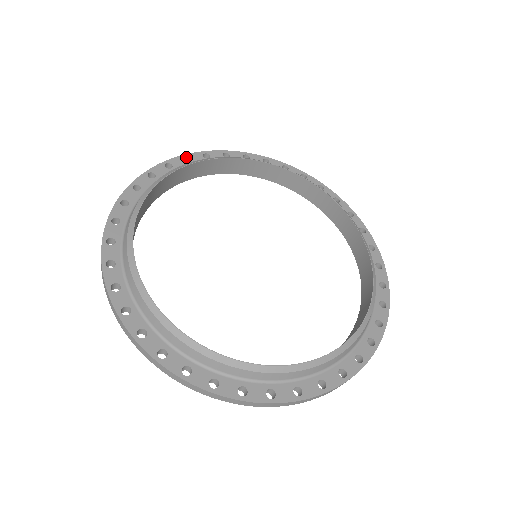
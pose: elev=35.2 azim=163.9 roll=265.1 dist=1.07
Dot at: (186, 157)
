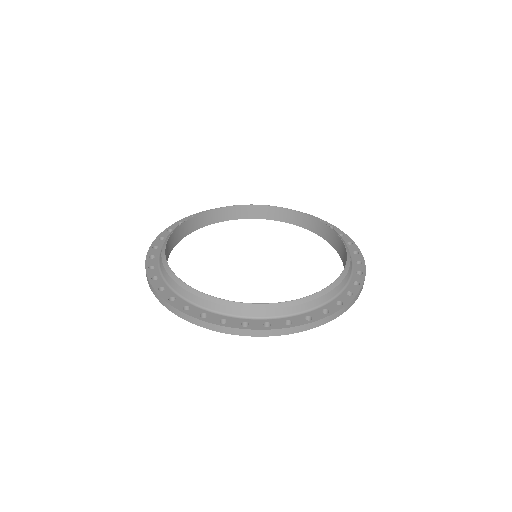
Dot at: occluded
